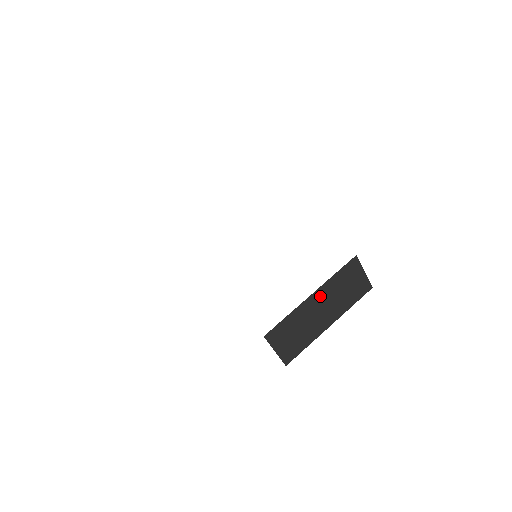
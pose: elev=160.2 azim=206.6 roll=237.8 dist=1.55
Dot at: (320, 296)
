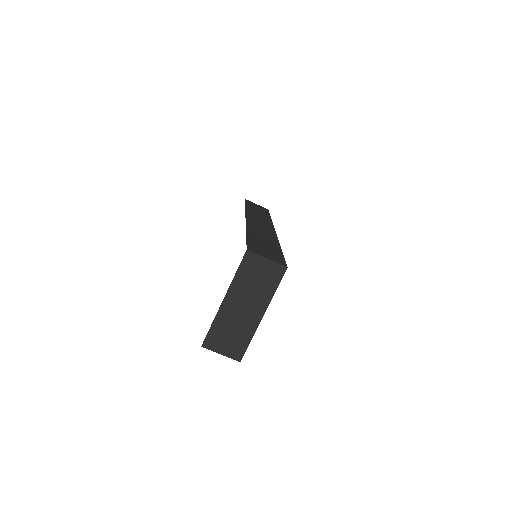
Dot at: (233, 297)
